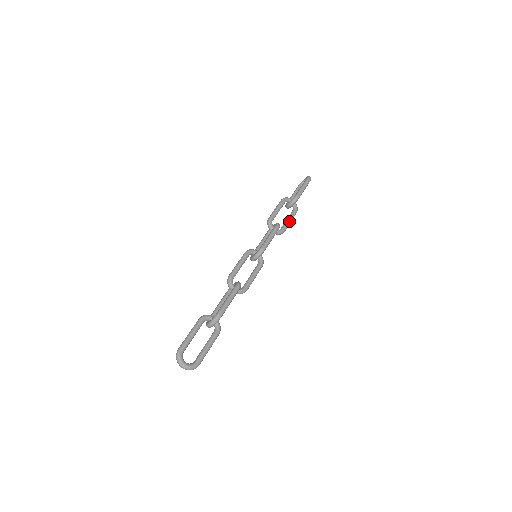
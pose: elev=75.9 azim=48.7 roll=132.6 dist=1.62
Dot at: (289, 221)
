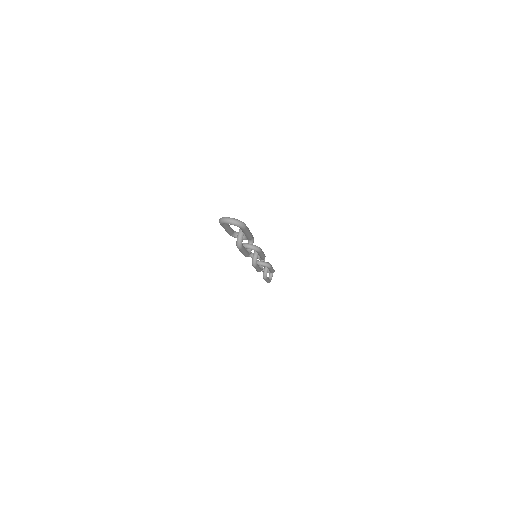
Dot at: occluded
